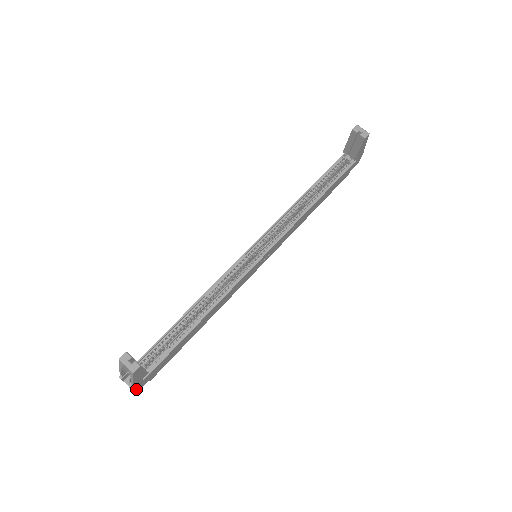
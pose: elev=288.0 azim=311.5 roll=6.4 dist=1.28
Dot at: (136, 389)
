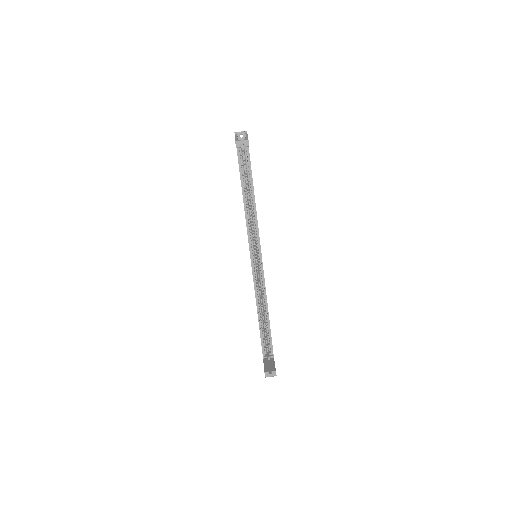
Dot at: occluded
